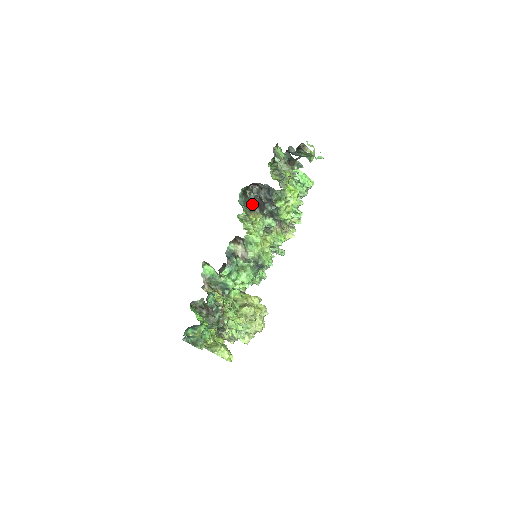
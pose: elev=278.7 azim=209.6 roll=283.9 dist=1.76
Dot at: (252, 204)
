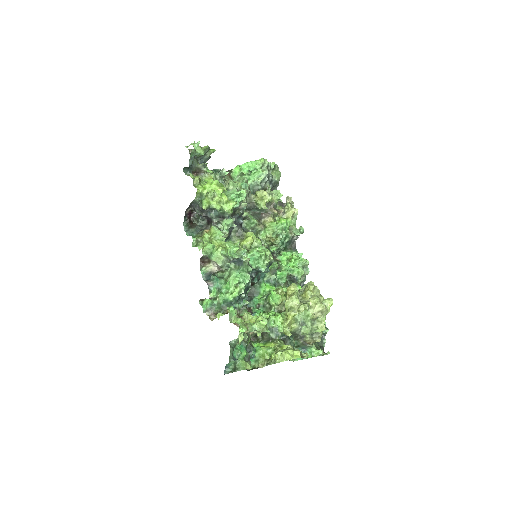
Dot at: (206, 226)
